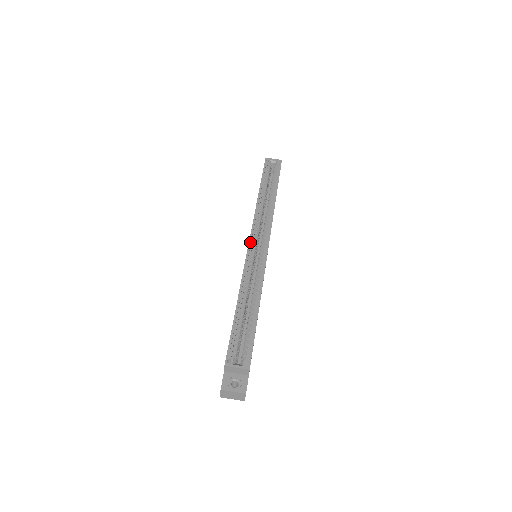
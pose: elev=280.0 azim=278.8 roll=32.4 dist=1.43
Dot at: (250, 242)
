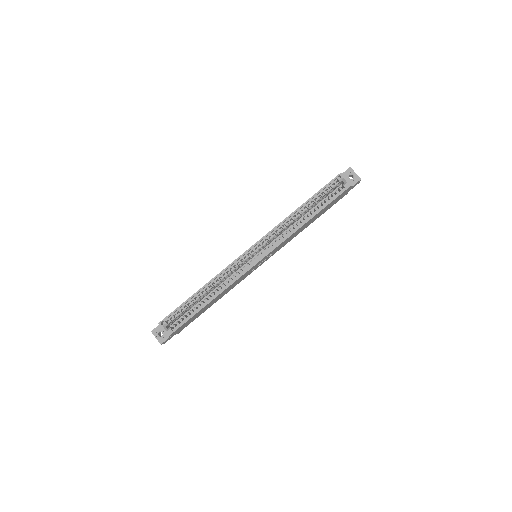
Dot at: (248, 250)
